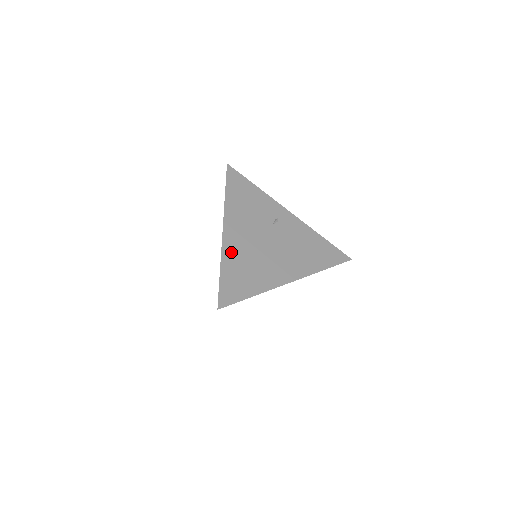
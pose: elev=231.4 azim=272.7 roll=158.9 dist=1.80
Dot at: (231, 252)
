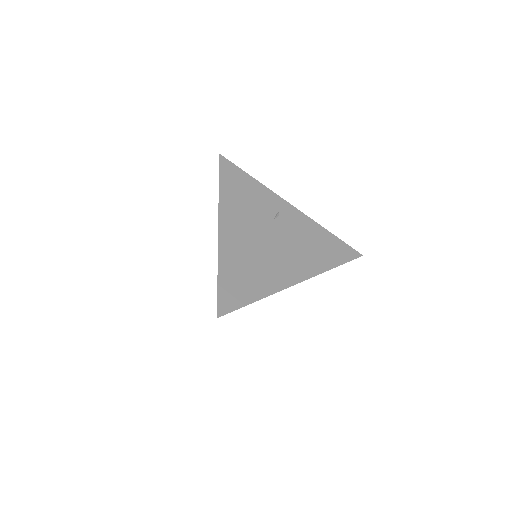
Dot at: (229, 251)
